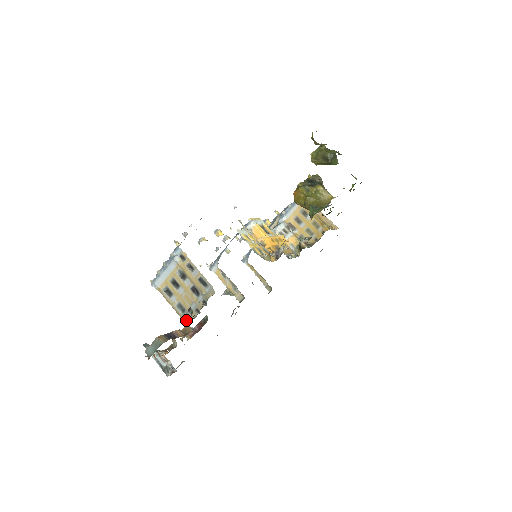
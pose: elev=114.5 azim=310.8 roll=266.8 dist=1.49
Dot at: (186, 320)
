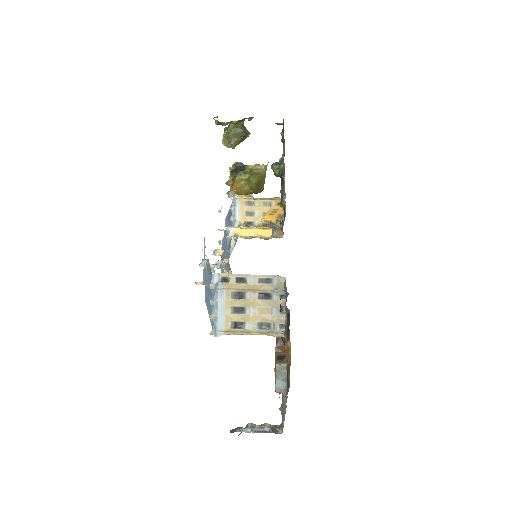
Dot at: (279, 331)
